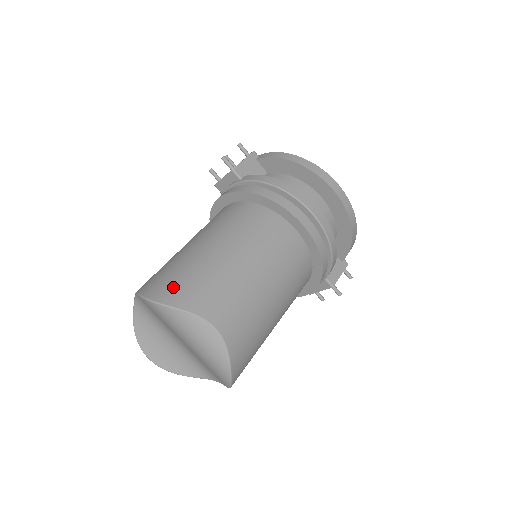
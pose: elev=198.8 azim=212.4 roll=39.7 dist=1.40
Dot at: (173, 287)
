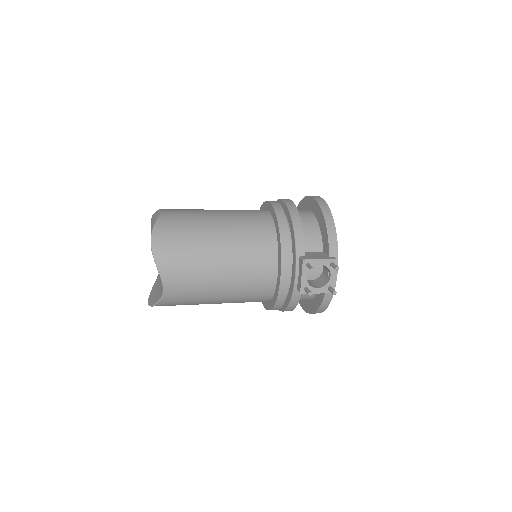
Dot at: occluded
